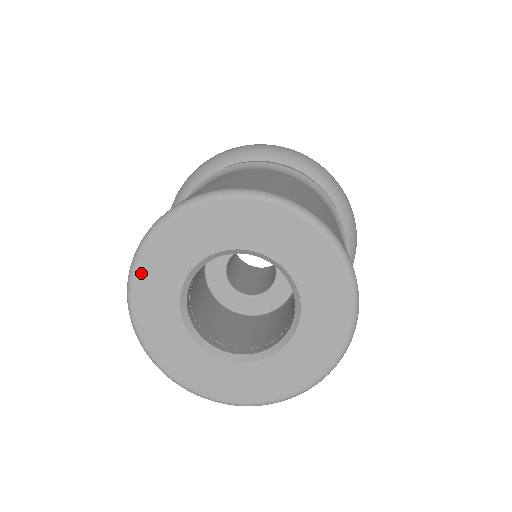
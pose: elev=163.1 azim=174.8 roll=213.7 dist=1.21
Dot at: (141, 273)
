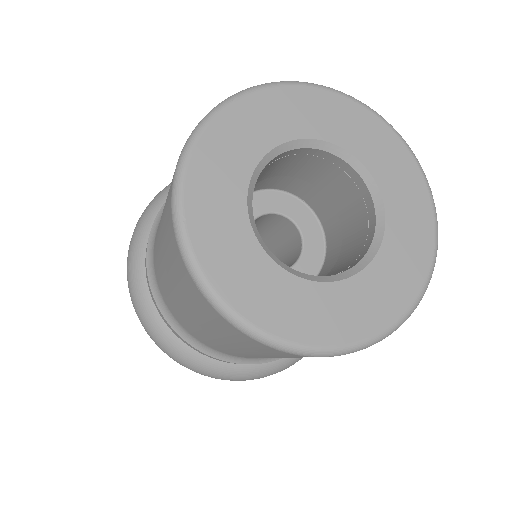
Dot at: (219, 282)
